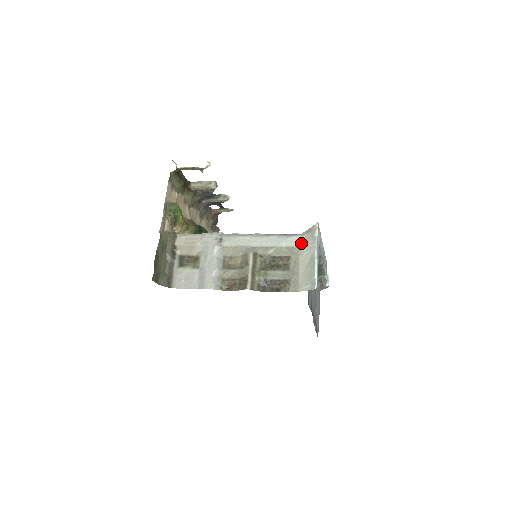
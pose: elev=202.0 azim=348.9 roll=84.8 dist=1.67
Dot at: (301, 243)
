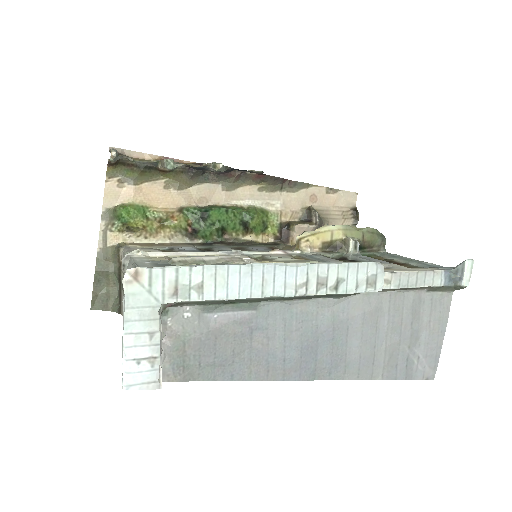
Dot at: occluded
